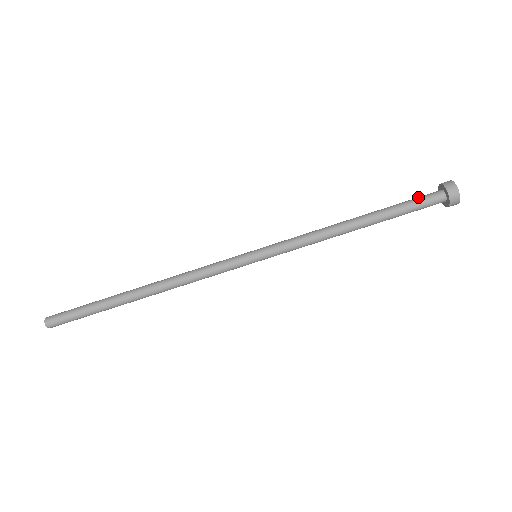
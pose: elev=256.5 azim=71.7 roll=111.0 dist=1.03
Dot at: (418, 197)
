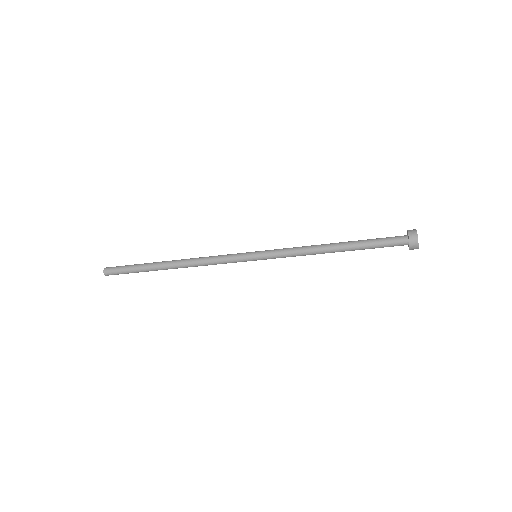
Dot at: (388, 241)
